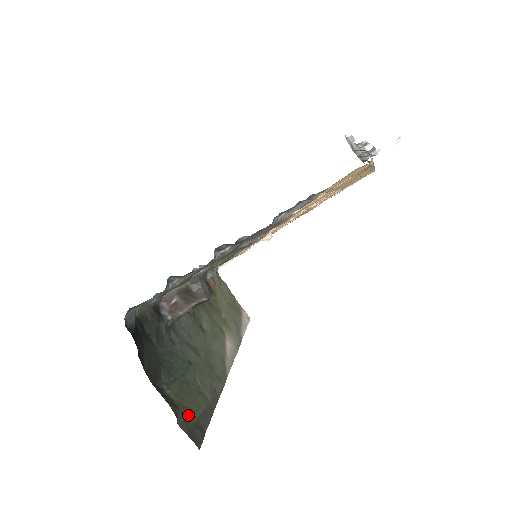
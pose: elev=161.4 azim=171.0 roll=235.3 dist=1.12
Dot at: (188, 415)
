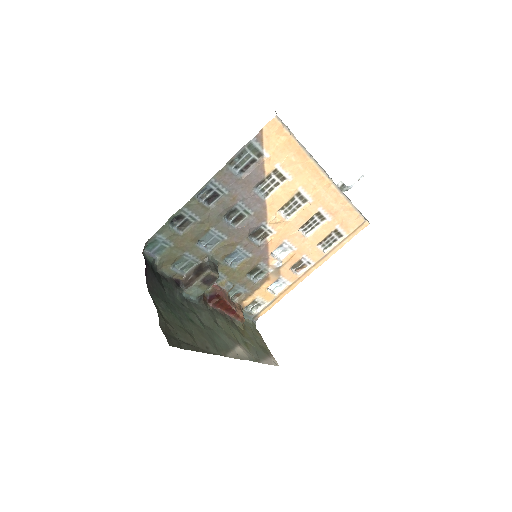
Dot at: (172, 331)
